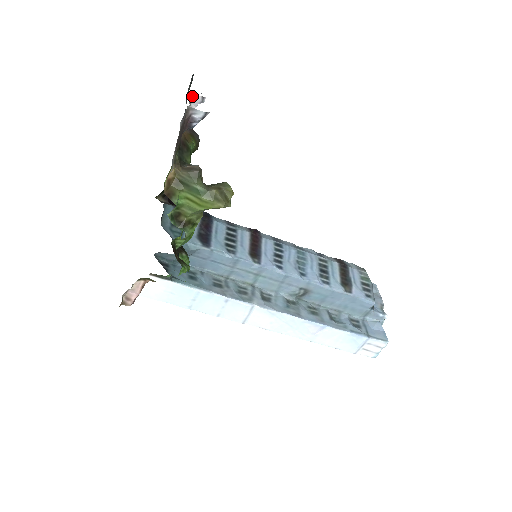
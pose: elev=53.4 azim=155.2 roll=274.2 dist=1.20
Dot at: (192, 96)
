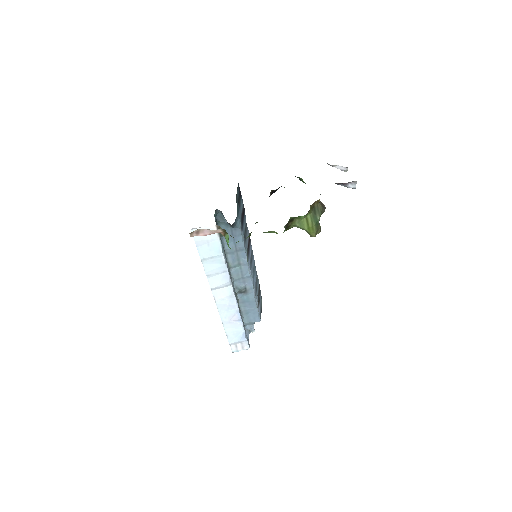
Dot at: occluded
